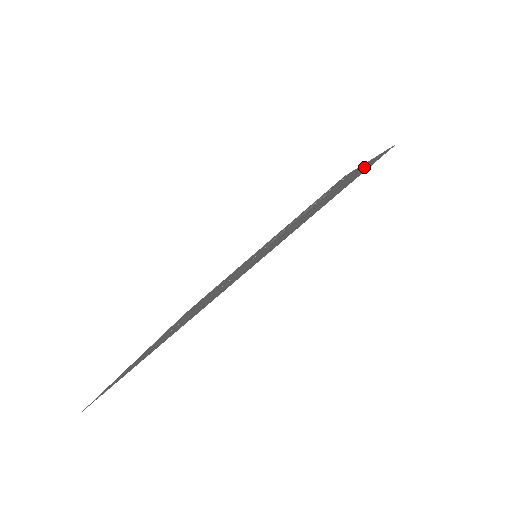
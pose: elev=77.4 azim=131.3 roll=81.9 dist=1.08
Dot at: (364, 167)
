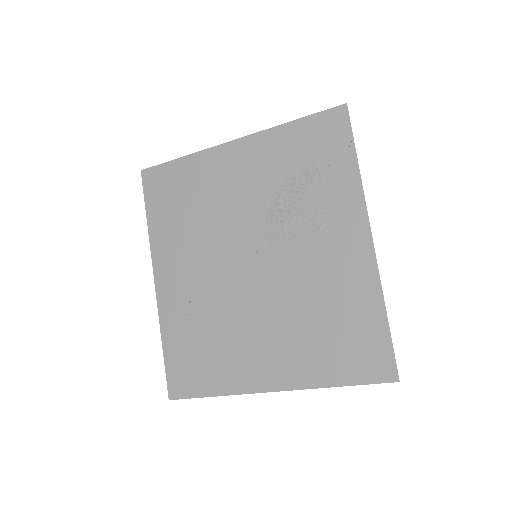
Dot at: (374, 327)
